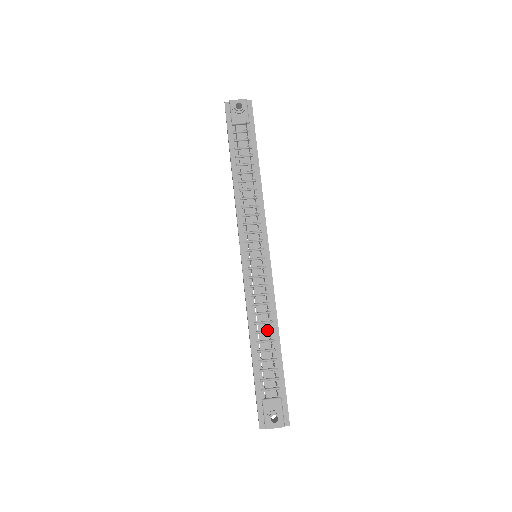
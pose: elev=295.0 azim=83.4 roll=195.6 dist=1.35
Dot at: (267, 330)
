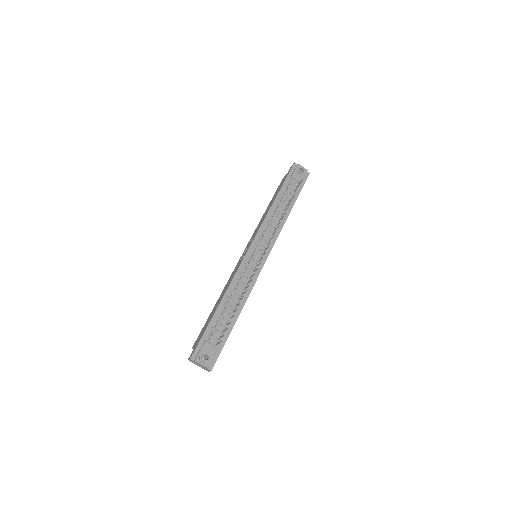
Dot at: (237, 301)
